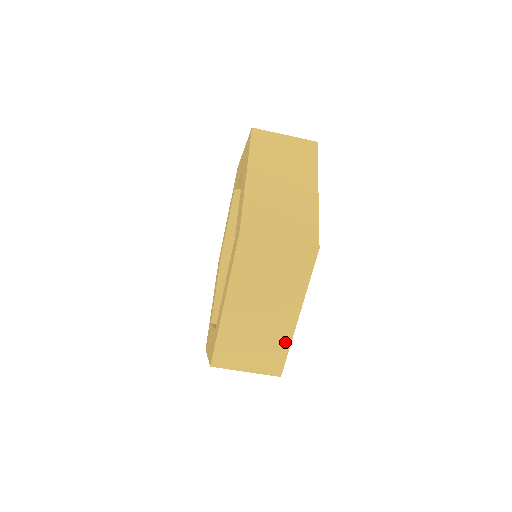
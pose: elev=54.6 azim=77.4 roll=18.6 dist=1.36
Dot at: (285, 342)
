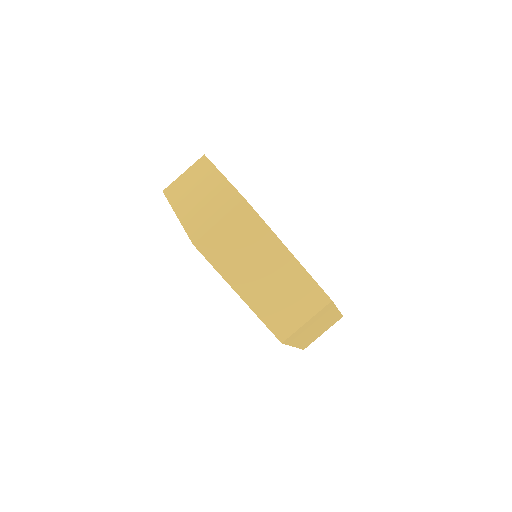
Dot at: (227, 188)
